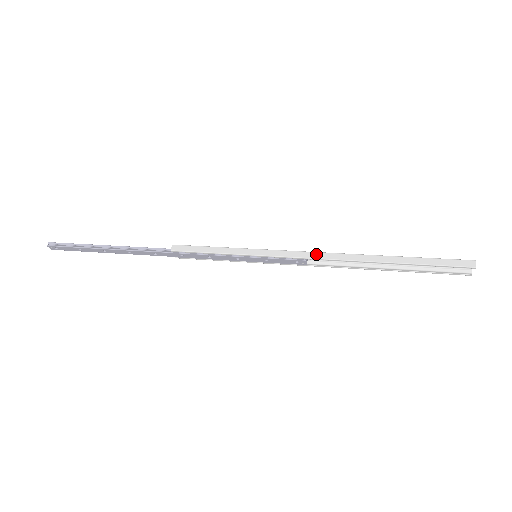
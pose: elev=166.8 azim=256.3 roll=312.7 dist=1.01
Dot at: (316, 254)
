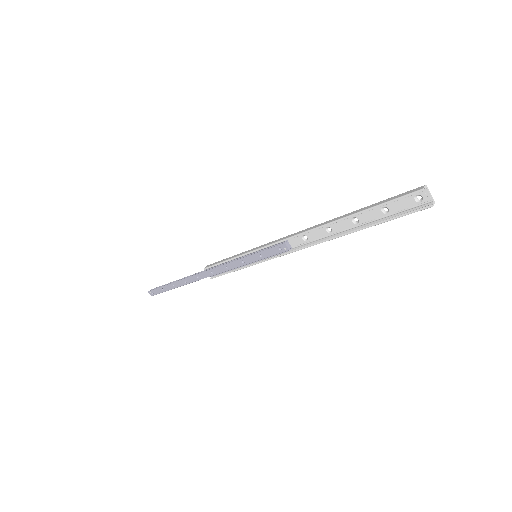
Dot at: (292, 234)
